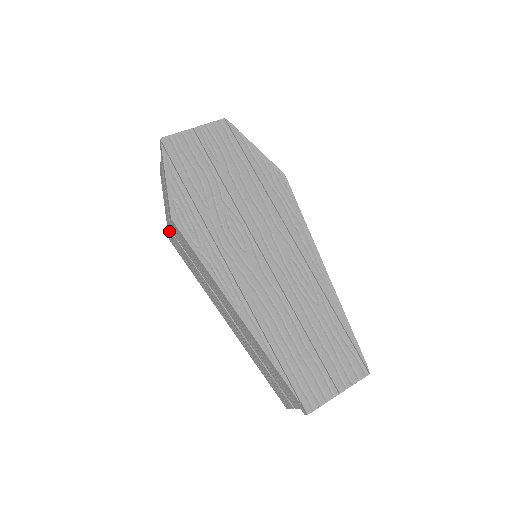
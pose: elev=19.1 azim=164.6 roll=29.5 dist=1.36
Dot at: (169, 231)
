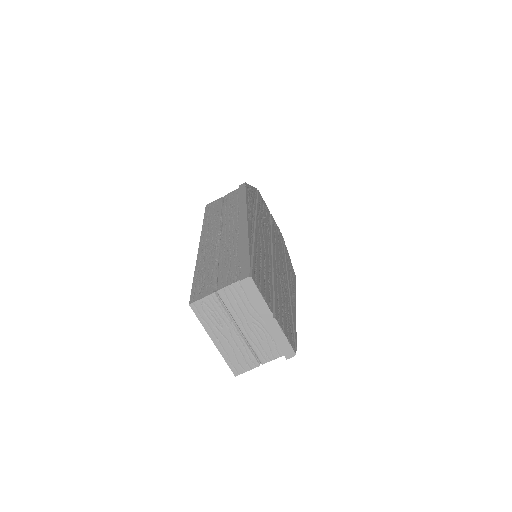
Dot at: occluded
